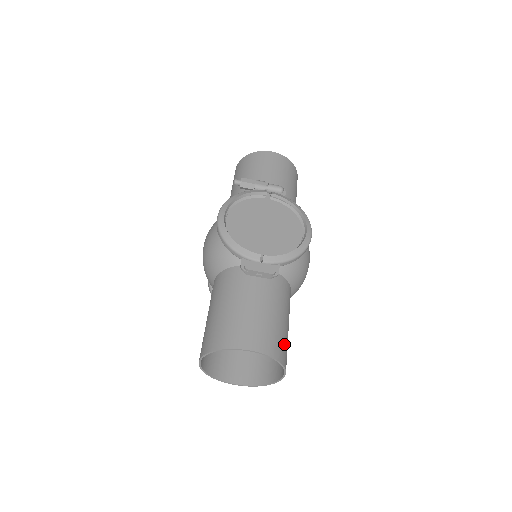
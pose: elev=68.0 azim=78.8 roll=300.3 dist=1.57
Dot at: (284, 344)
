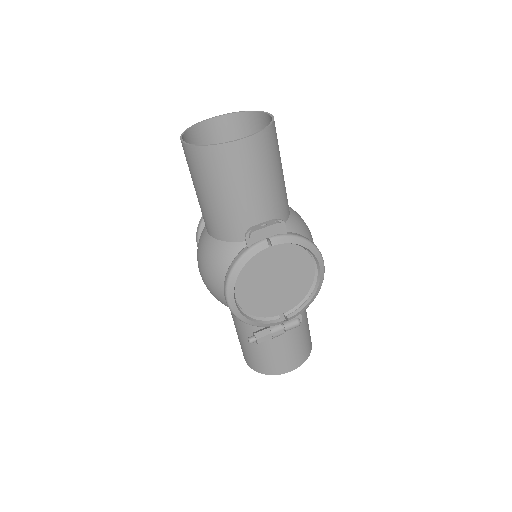
Dot at: occluded
